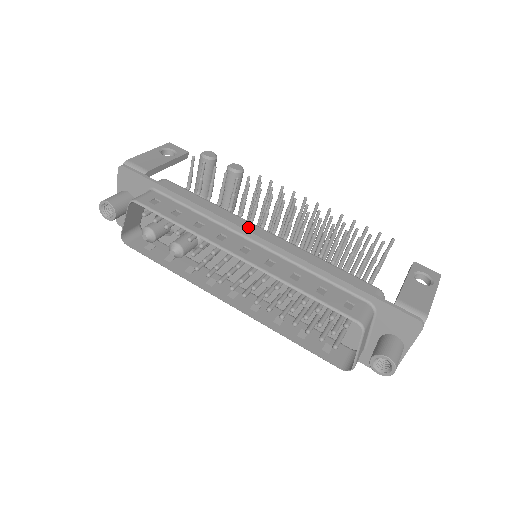
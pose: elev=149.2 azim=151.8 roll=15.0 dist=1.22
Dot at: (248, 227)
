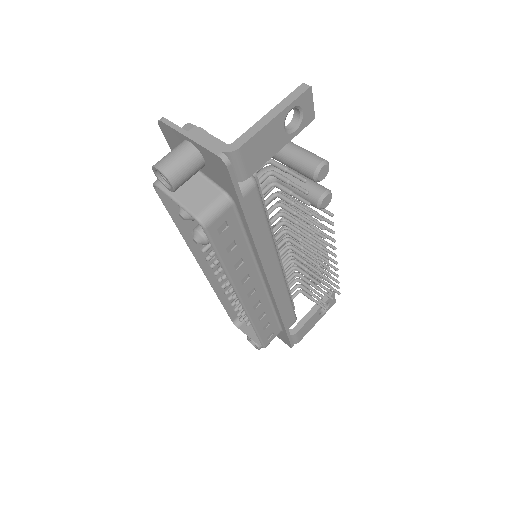
Dot at: (272, 267)
